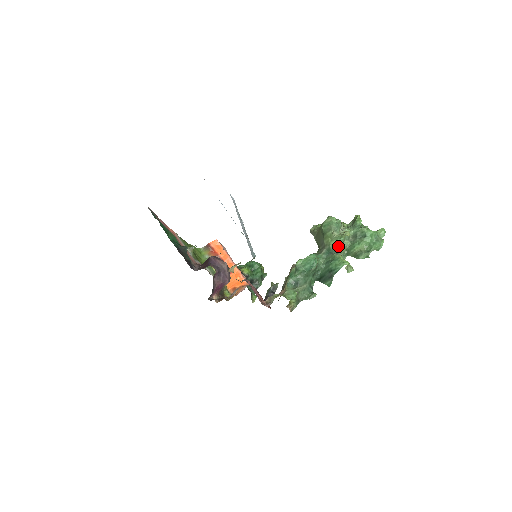
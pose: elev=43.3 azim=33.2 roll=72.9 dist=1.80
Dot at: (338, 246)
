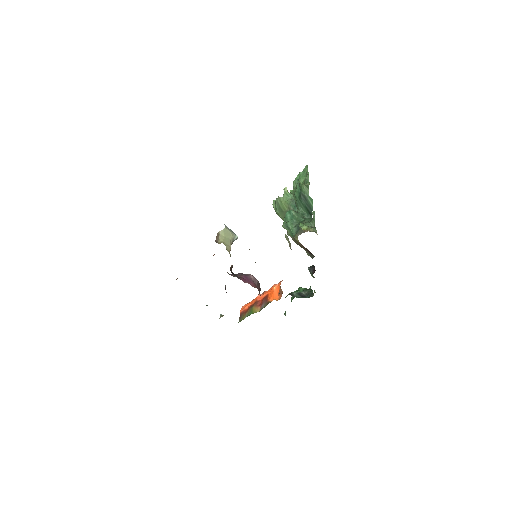
Dot at: occluded
